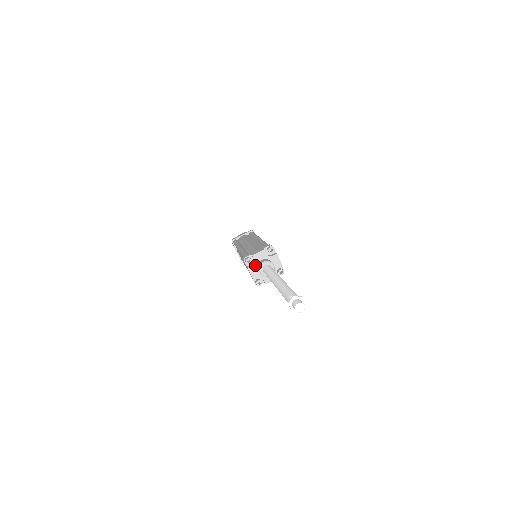
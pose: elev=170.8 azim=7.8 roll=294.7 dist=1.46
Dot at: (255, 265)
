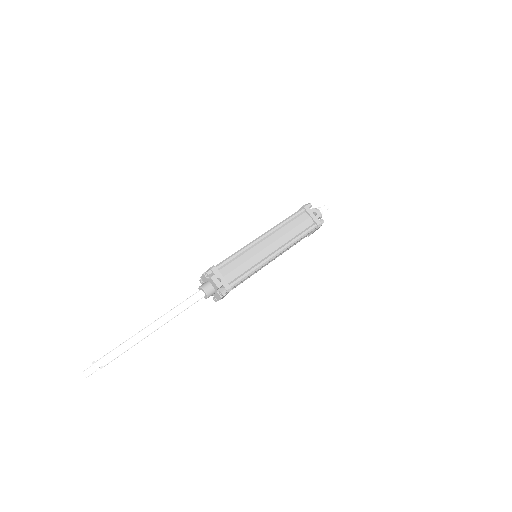
Dot at: occluded
